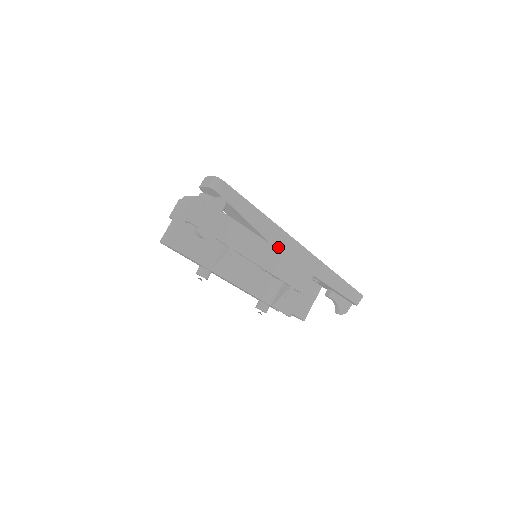
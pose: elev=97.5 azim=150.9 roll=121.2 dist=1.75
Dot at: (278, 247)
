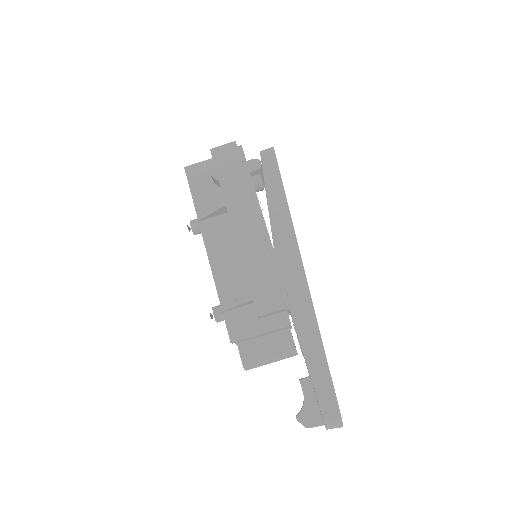
Dot at: (279, 255)
